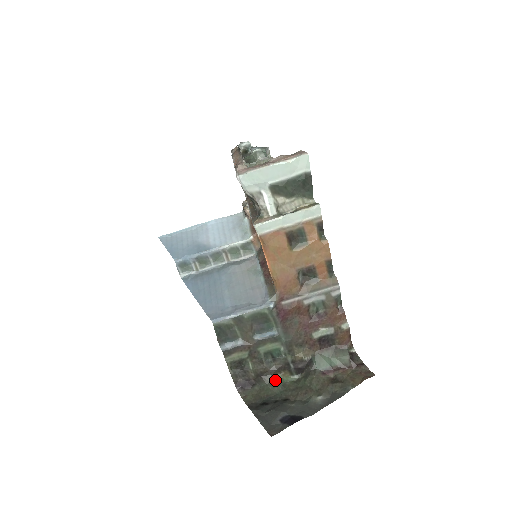
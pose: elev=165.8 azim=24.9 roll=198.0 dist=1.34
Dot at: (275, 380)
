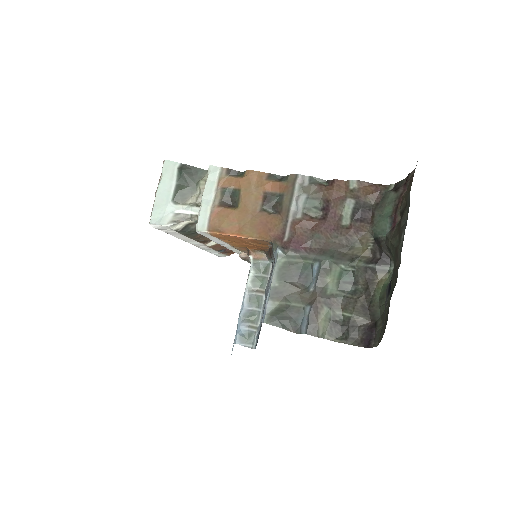
Dot at: (380, 294)
